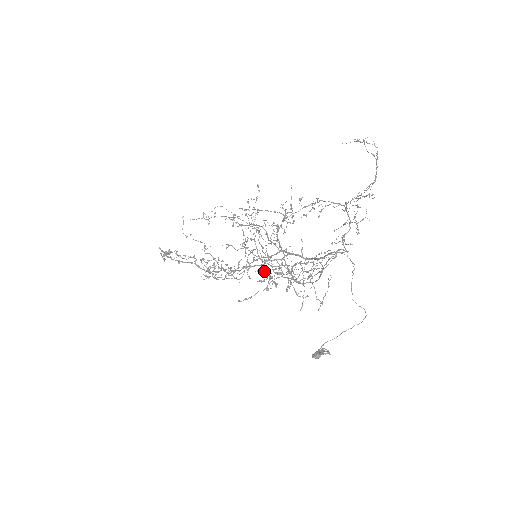
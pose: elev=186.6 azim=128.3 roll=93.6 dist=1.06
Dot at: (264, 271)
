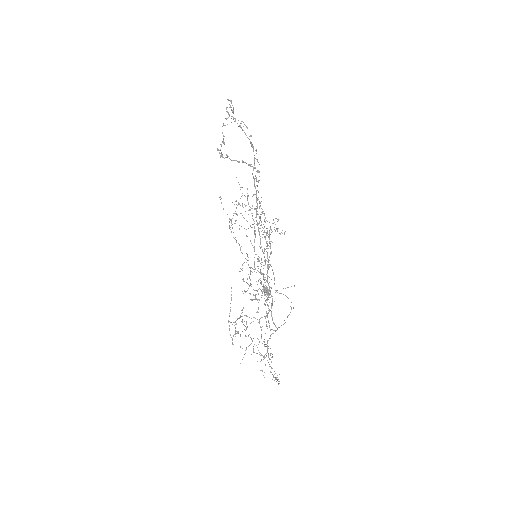
Dot at: occluded
